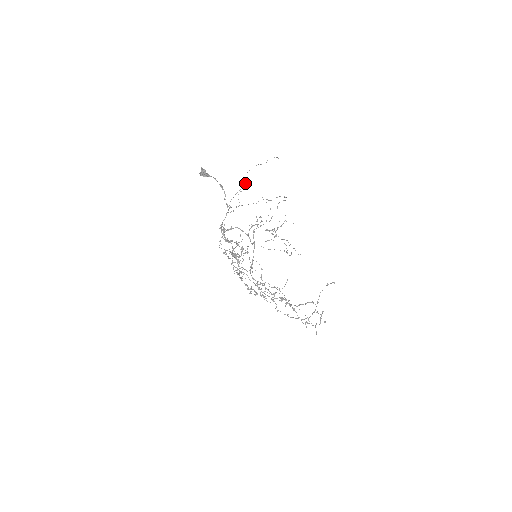
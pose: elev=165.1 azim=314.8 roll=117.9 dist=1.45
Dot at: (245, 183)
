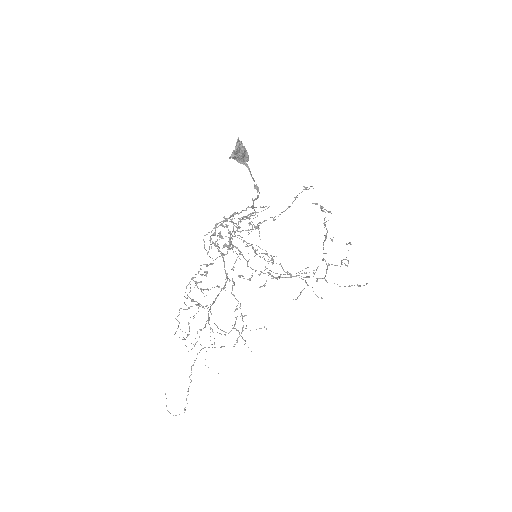
Dot at: (259, 256)
